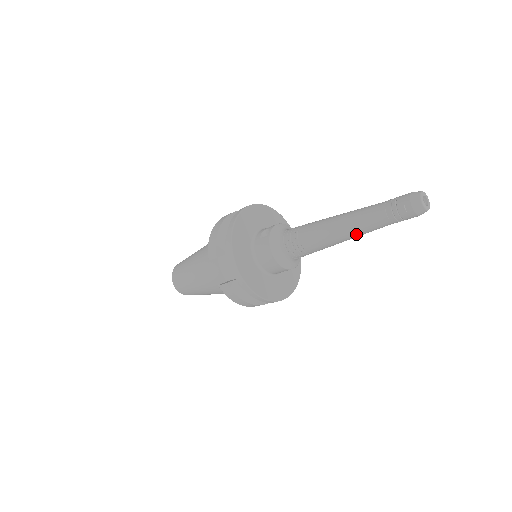
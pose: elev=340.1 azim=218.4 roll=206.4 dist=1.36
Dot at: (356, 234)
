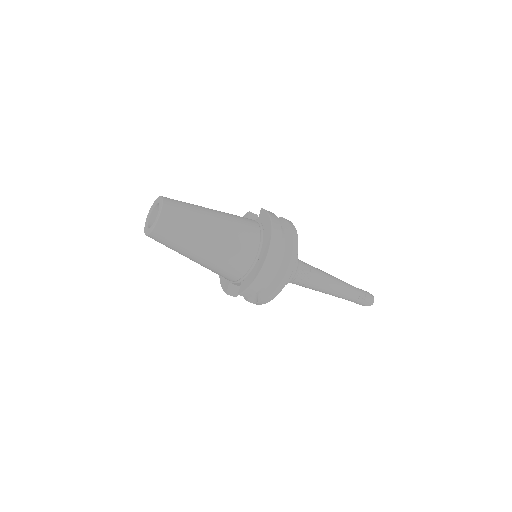
Dot at: occluded
